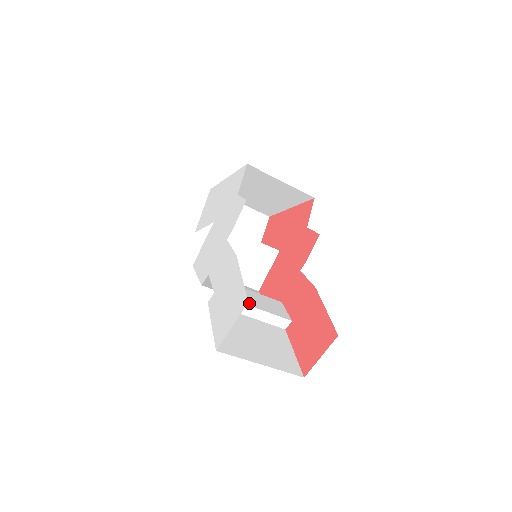
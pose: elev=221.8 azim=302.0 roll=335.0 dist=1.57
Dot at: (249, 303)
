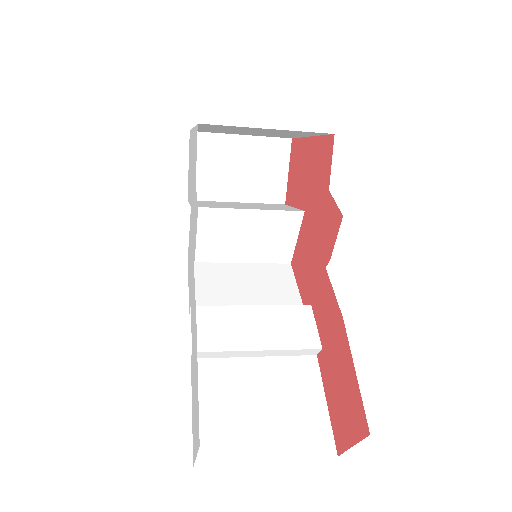
Dot at: (251, 344)
